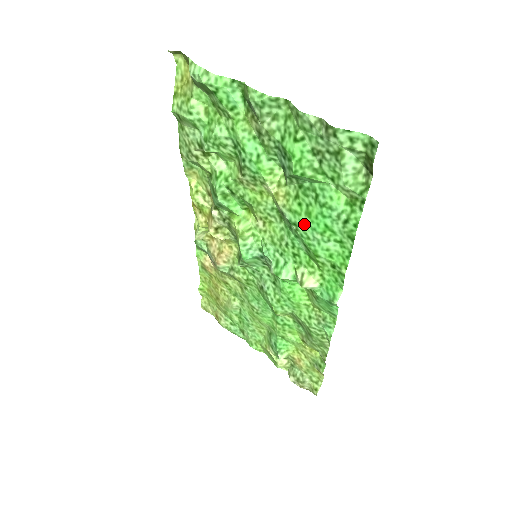
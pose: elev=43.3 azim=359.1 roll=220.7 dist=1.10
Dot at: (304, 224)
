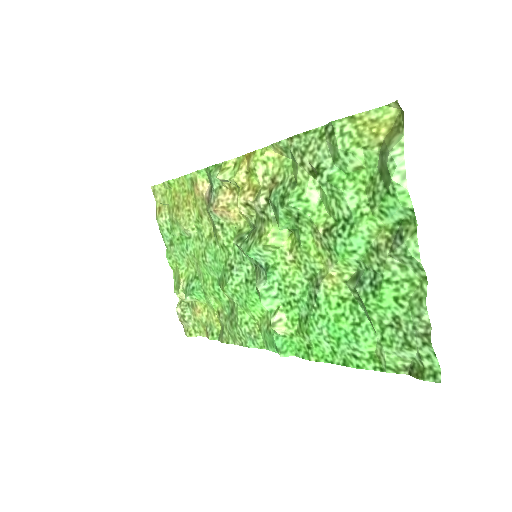
Dot at: (326, 316)
